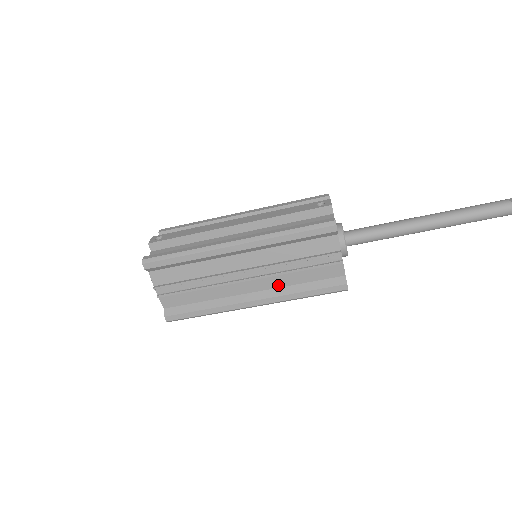
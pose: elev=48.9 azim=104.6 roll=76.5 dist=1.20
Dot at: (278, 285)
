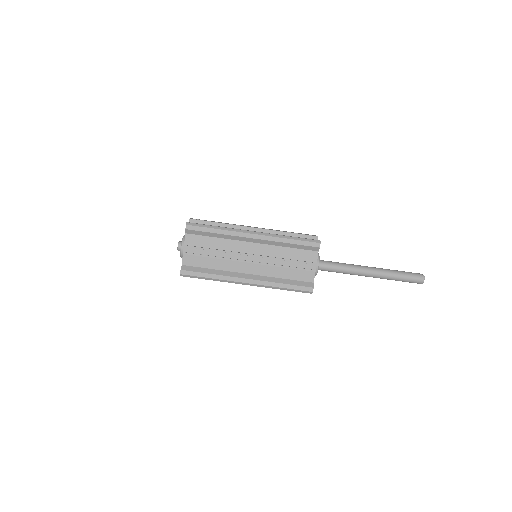
Dot at: (268, 274)
